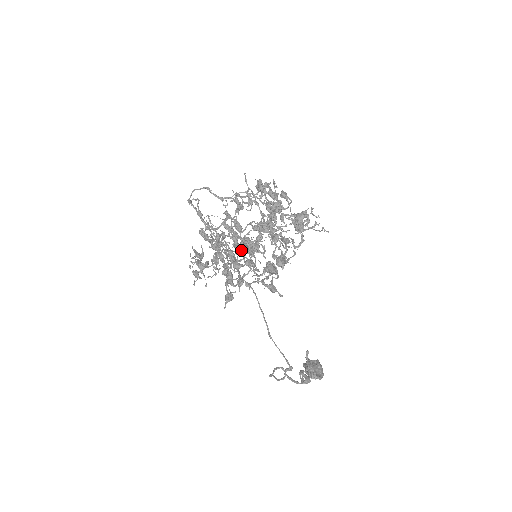
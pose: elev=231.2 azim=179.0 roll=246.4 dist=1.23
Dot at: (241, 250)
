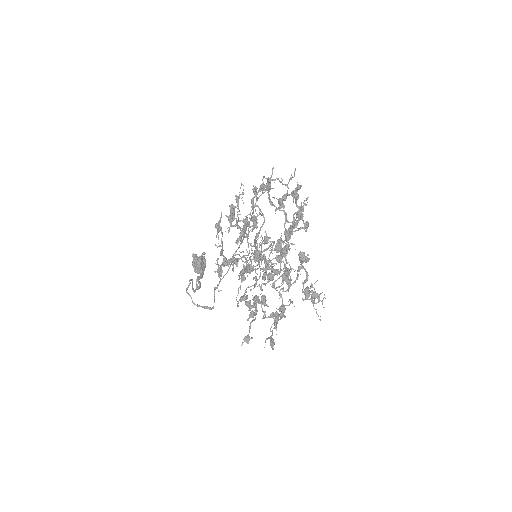
Dot at: (247, 238)
